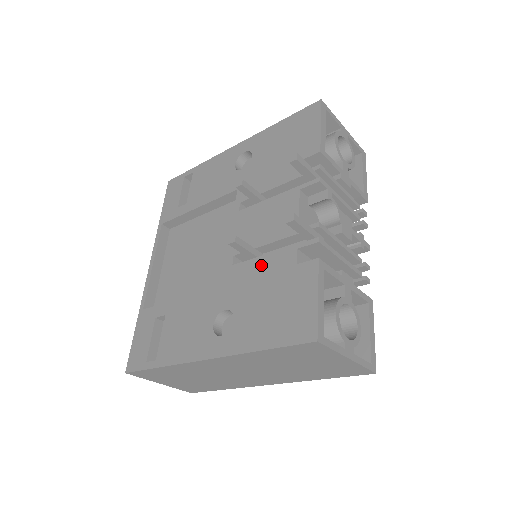
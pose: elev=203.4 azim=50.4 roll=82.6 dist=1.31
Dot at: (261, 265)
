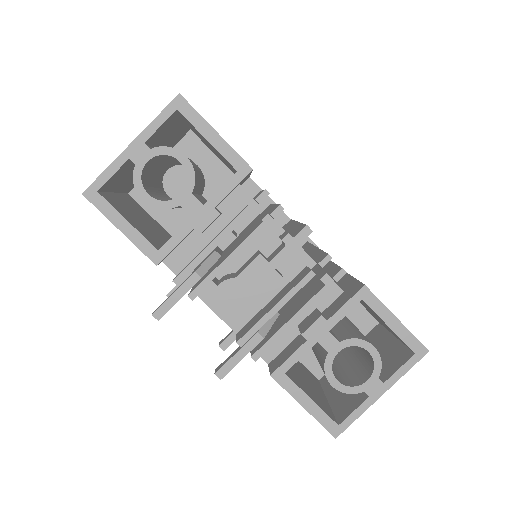
Dot at: occluded
